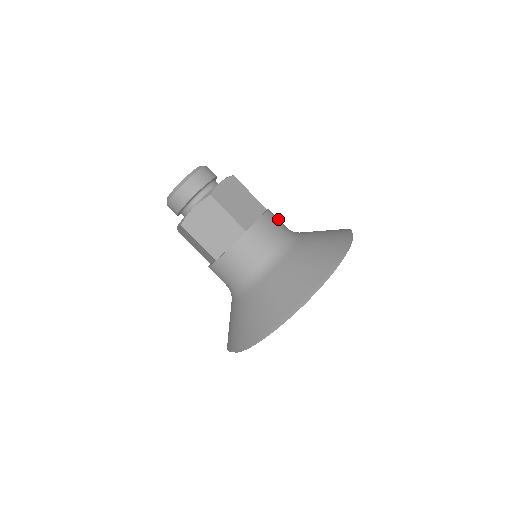
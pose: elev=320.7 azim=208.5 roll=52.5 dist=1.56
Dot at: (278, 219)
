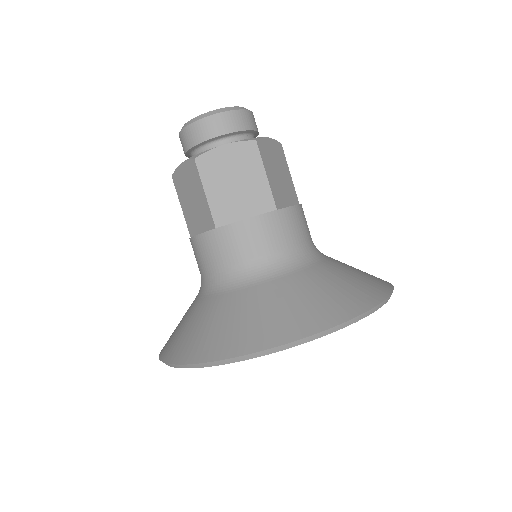
Dot at: (289, 229)
